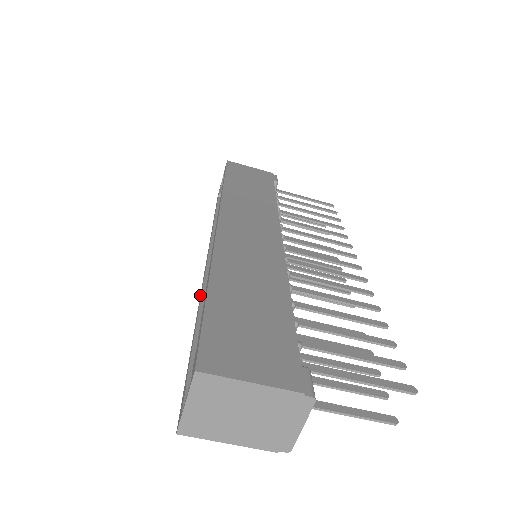
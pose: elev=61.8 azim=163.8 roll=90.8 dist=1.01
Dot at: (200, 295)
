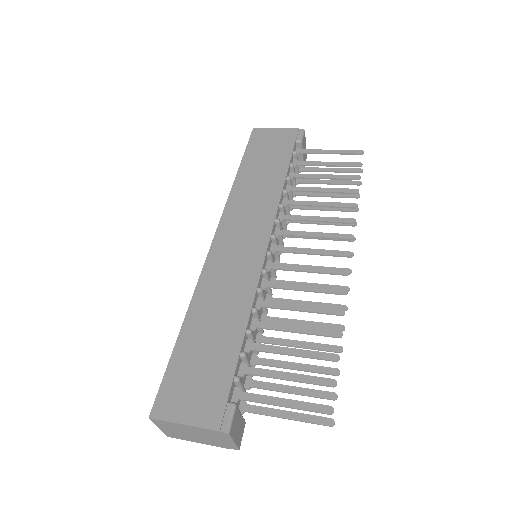
Dot at: occluded
